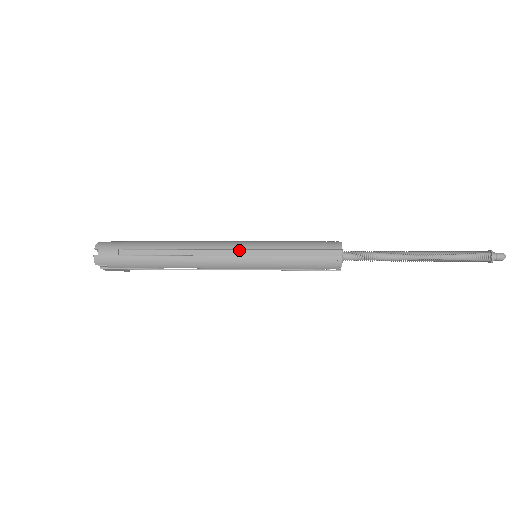
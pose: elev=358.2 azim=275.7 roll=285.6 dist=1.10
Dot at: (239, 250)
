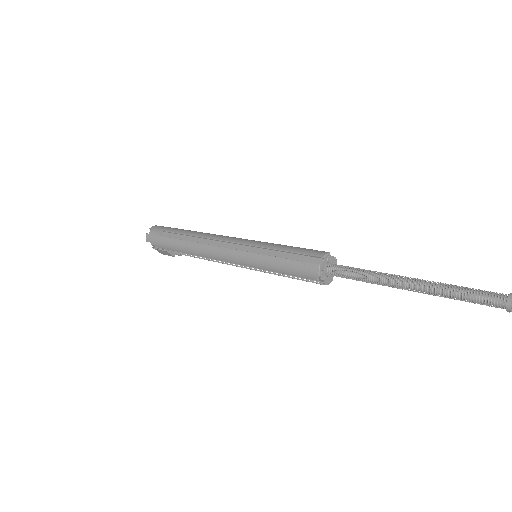
Dot at: (238, 245)
